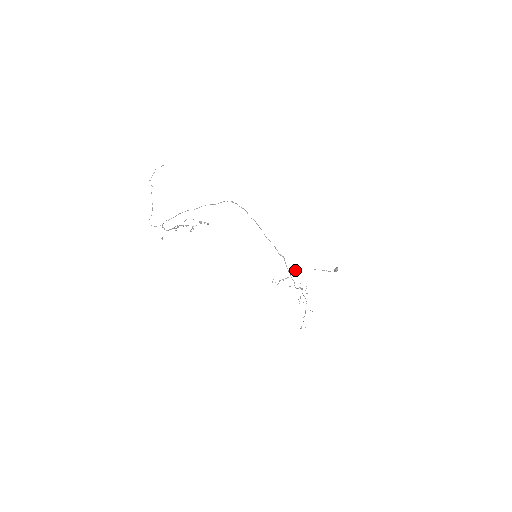
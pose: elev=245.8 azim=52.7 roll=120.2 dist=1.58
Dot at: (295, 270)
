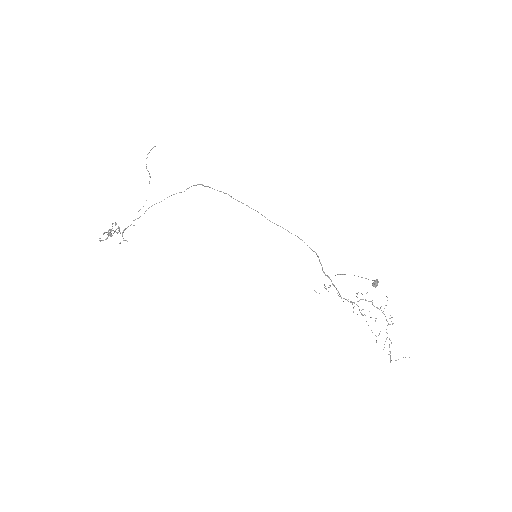
Dot at: (335, 275)
